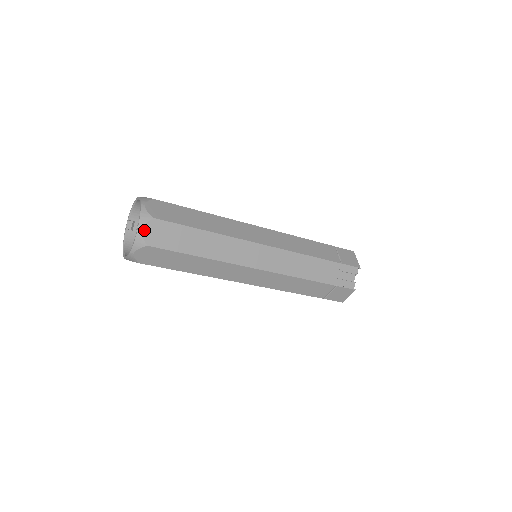
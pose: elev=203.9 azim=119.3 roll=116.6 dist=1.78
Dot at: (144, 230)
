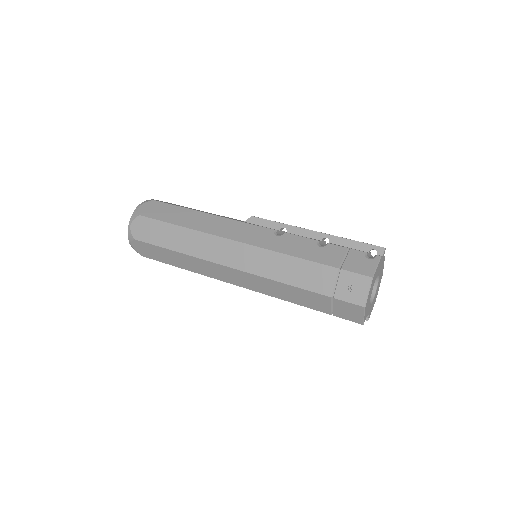
Dot at: occluded
